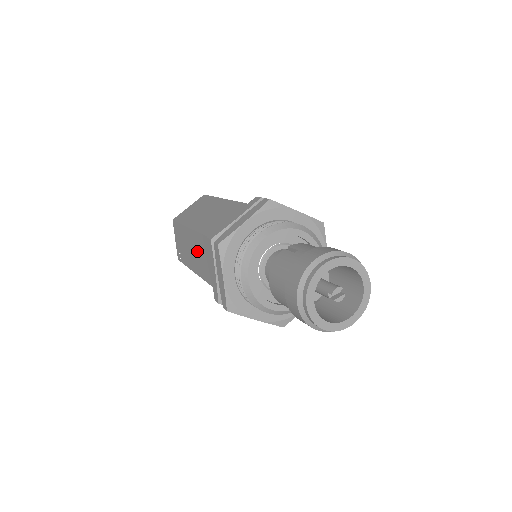
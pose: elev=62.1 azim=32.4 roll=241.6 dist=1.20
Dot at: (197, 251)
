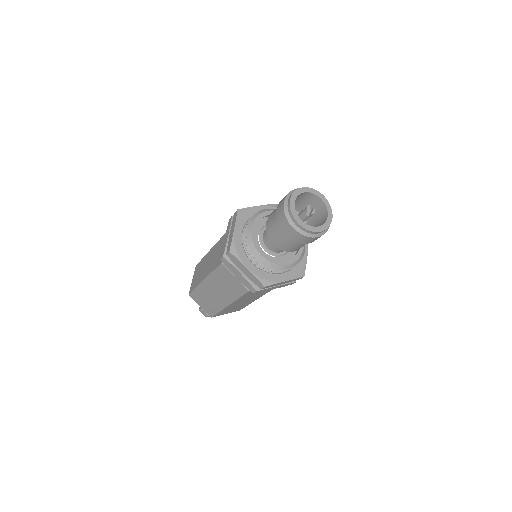
Dot at: (220, 286)
